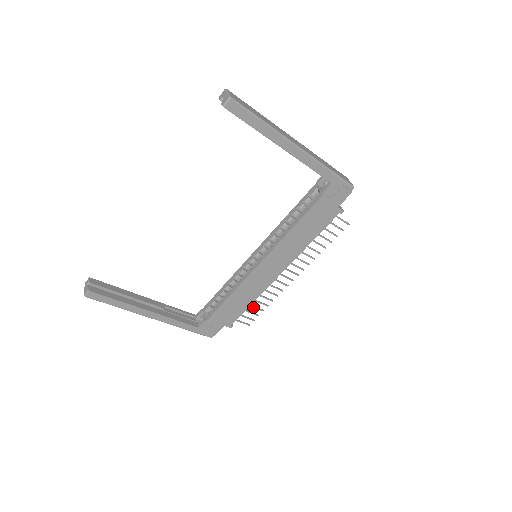
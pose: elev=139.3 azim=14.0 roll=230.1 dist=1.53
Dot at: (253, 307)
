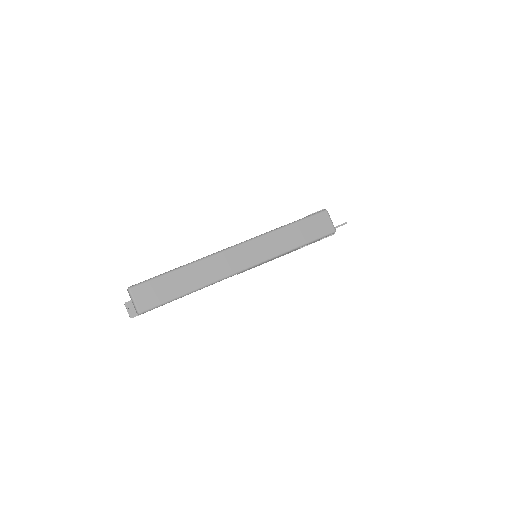
Dot at: occluded
